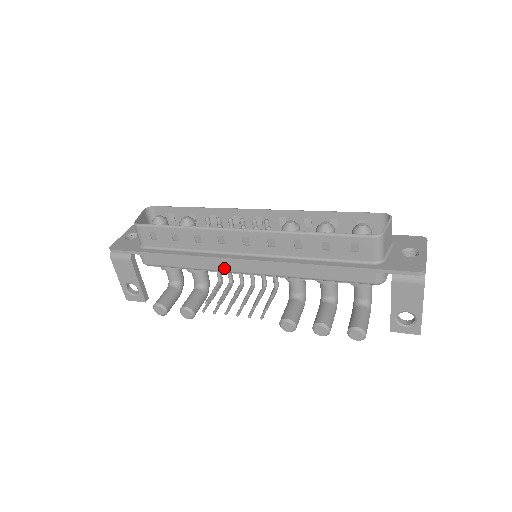
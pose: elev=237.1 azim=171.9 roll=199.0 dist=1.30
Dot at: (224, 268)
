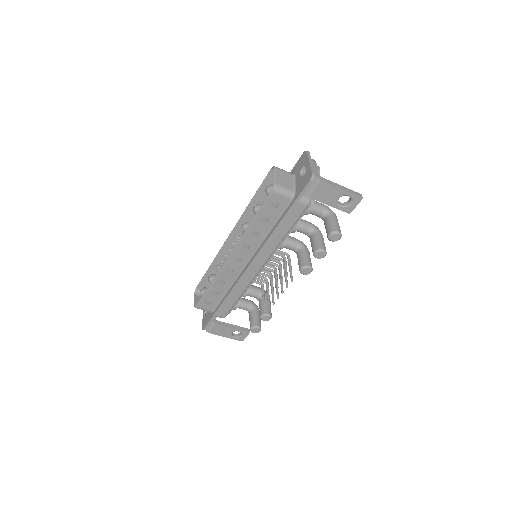
Dot at: (249, 280)
